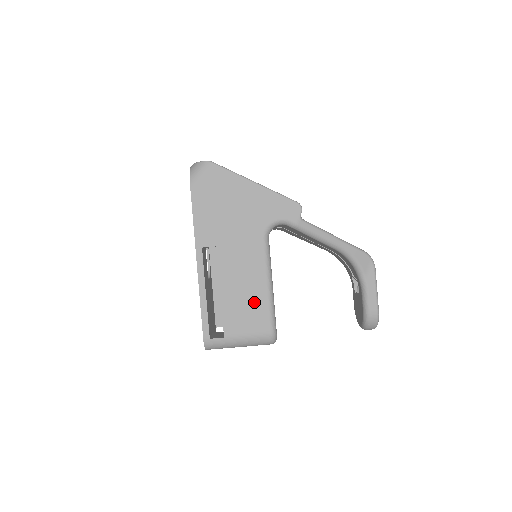
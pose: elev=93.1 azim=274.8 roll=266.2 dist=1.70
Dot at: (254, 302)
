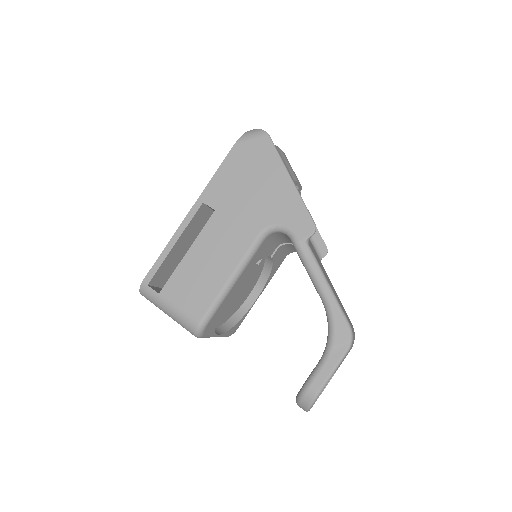
Dot at: (206, 283)
